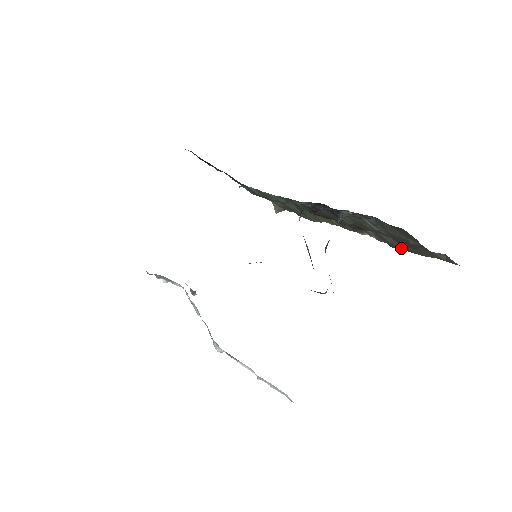
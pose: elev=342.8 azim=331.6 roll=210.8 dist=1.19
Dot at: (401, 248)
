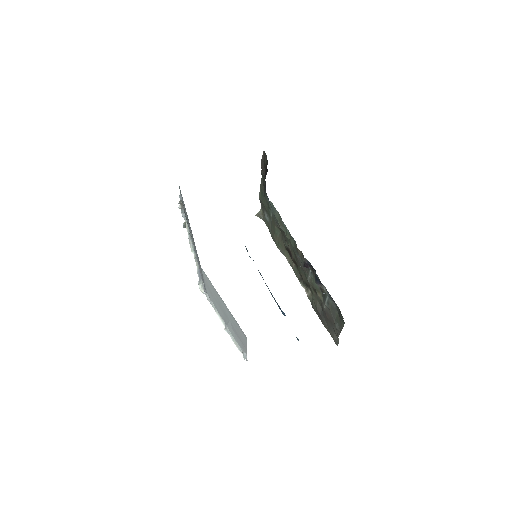
Dot at: (318, 314)
